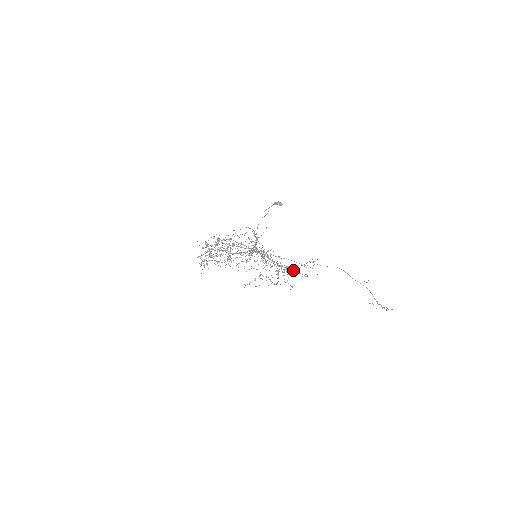
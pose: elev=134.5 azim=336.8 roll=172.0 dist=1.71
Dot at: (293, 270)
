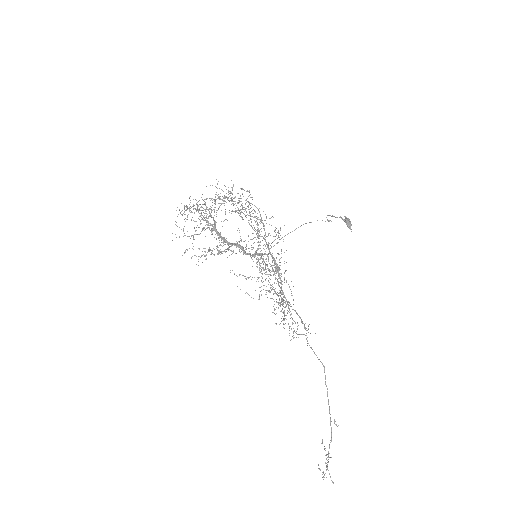
Dot at: occluded
